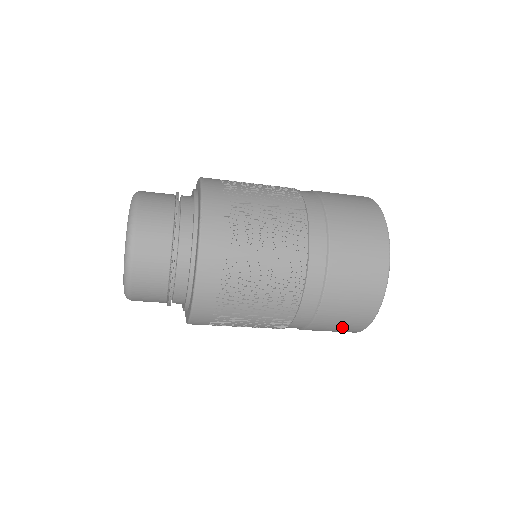
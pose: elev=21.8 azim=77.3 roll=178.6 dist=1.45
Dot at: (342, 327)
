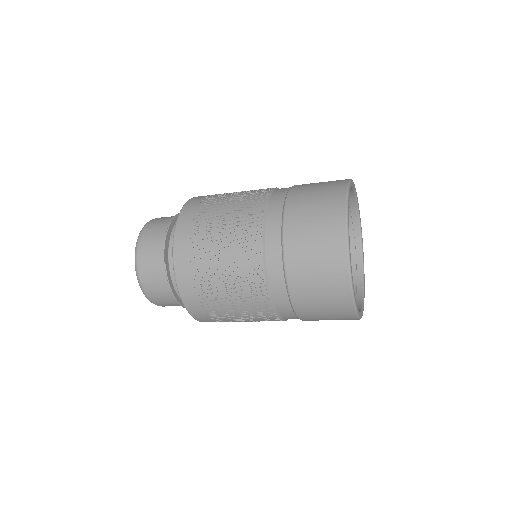
Dot at: (329, 310)
